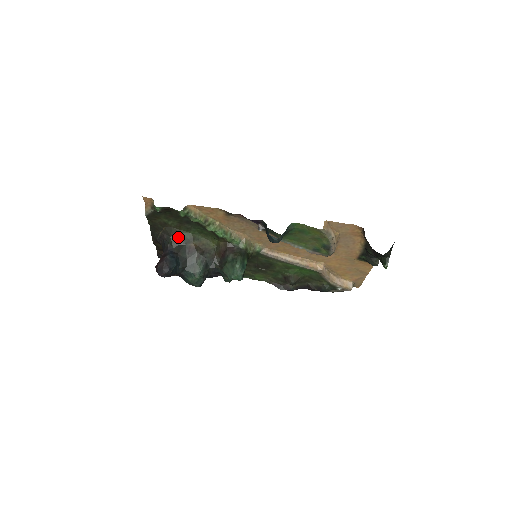
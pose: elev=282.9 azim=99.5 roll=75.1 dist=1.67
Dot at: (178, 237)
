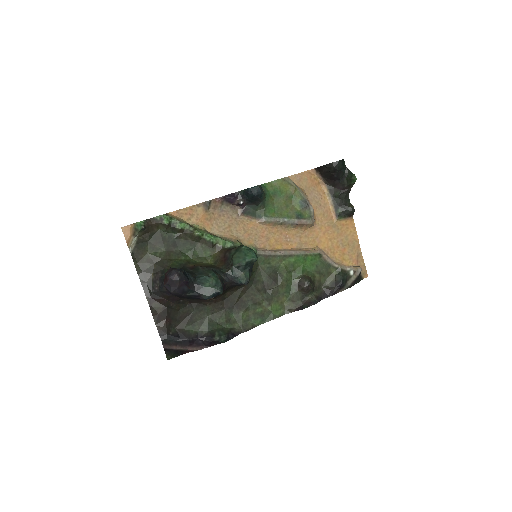
Dot at: (172, 265)
